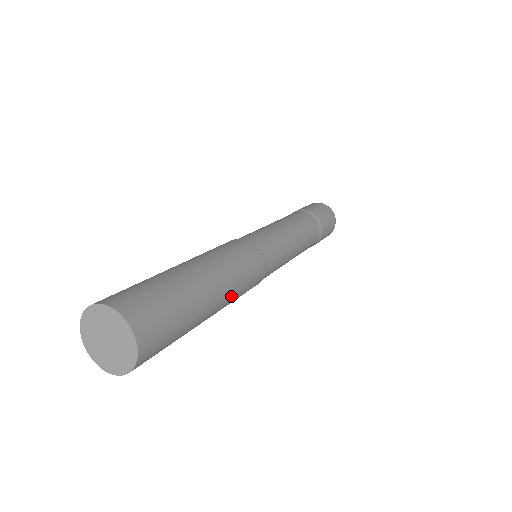
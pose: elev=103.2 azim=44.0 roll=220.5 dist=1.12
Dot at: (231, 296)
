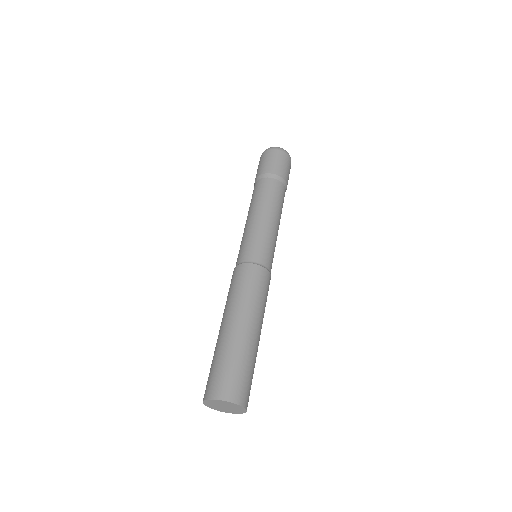
Dot at: (262, 315)
